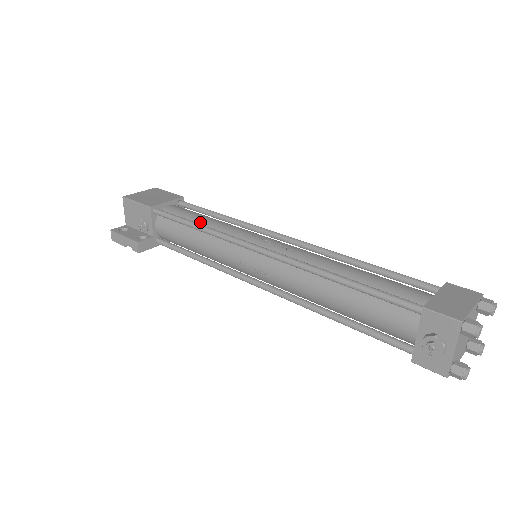
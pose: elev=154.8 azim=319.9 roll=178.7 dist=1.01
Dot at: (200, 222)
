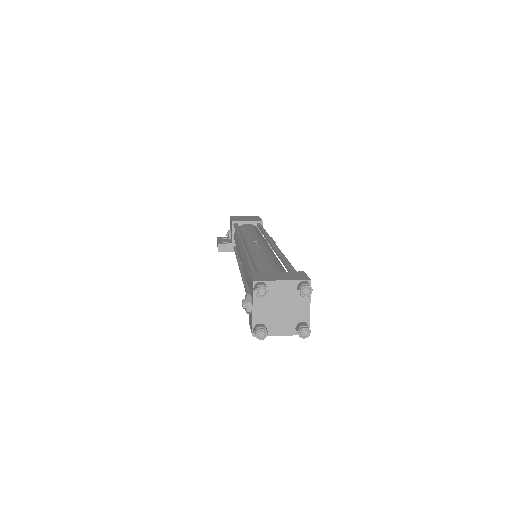
Dot at: (245, 231)
